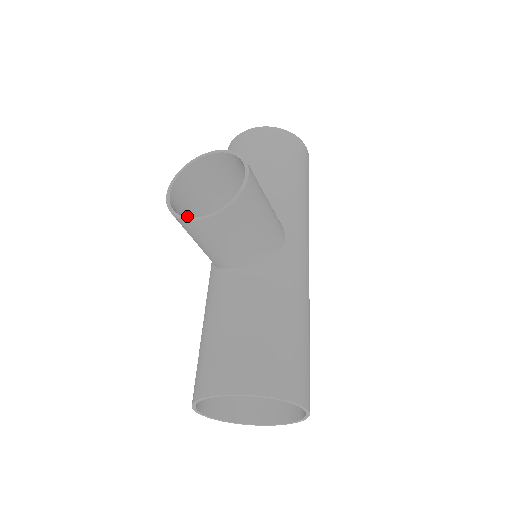
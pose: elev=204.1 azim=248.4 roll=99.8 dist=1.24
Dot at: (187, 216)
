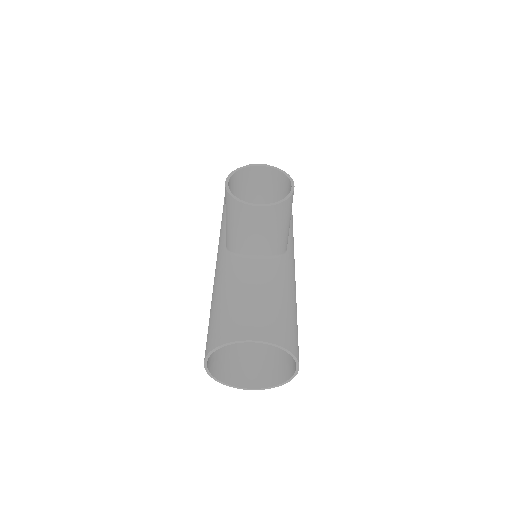
Dot at: occluded
